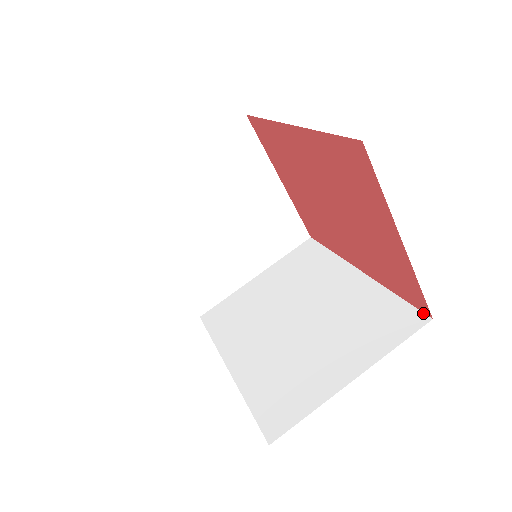
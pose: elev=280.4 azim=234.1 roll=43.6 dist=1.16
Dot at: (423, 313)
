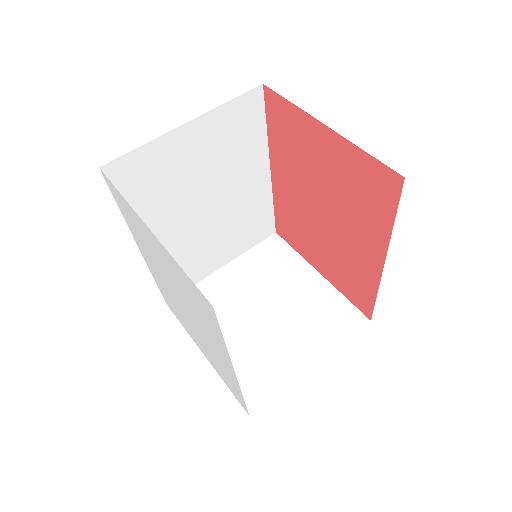
Dot at: (401, 189)
